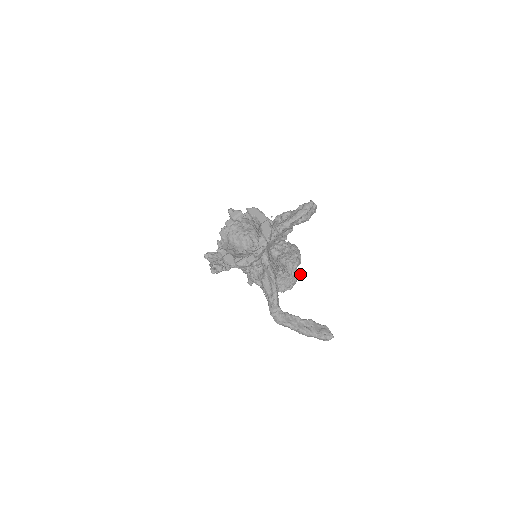
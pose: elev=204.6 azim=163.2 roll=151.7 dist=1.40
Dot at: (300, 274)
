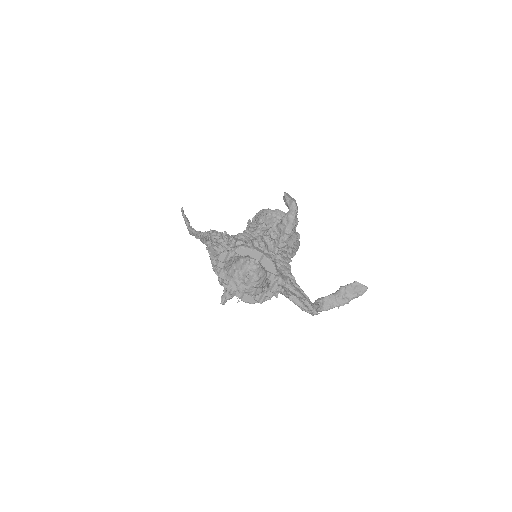
Dot at: (299, 234)
